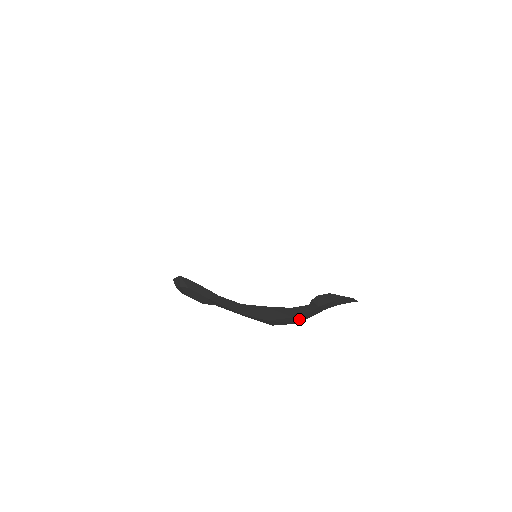
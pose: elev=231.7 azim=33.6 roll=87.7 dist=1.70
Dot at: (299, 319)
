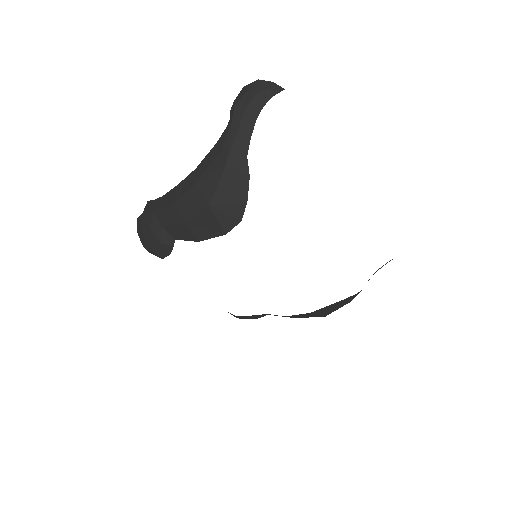
Dot at: (225, 153)
